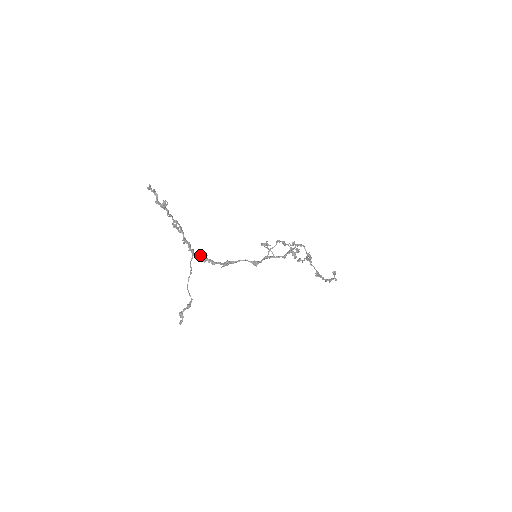
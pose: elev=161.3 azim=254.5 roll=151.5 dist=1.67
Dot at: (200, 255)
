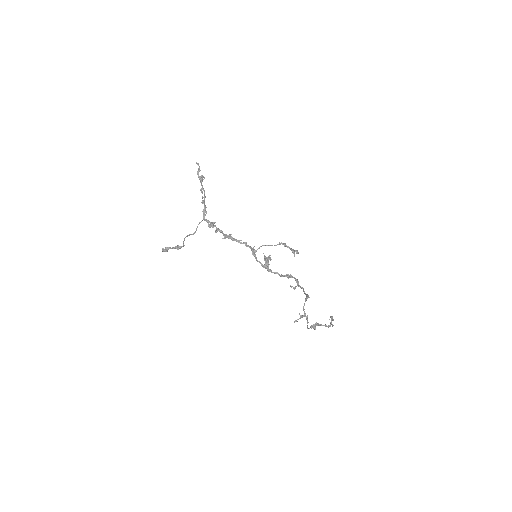
Dot at: (209, 221)
